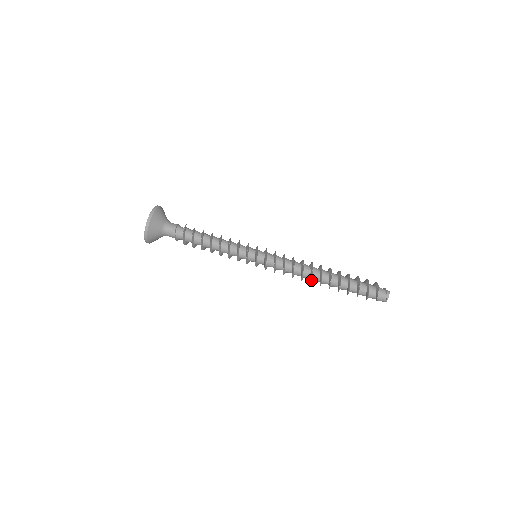
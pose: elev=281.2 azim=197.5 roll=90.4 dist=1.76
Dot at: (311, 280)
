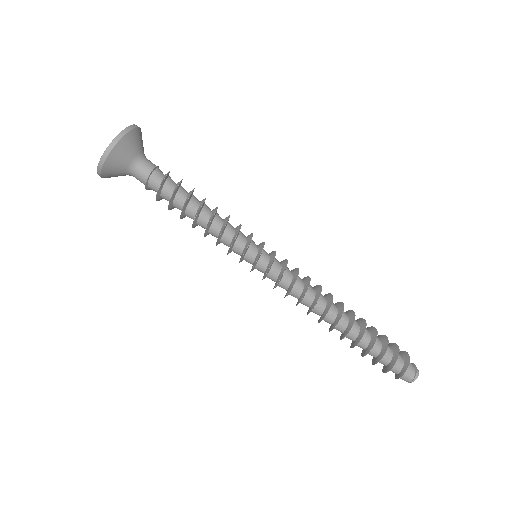
Dot at: (322, 319)
